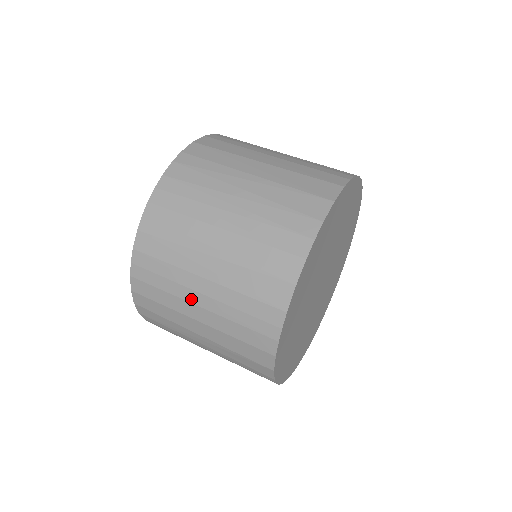
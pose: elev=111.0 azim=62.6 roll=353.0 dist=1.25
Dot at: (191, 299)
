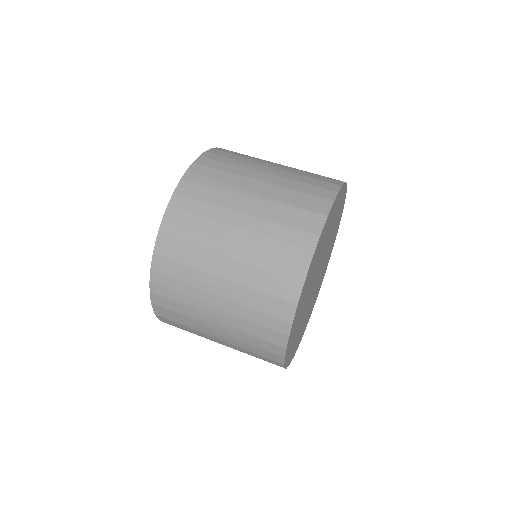
Dot at: (226, 234)
